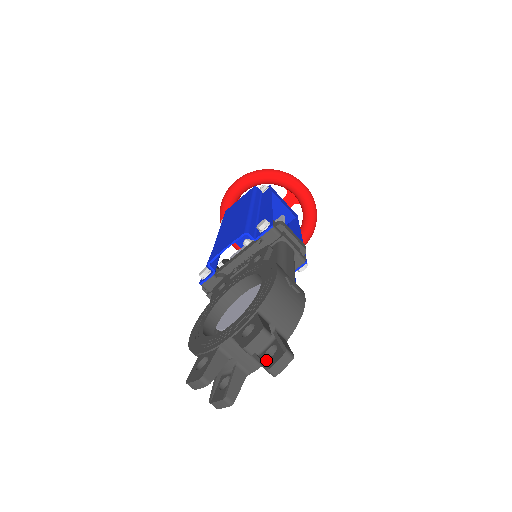
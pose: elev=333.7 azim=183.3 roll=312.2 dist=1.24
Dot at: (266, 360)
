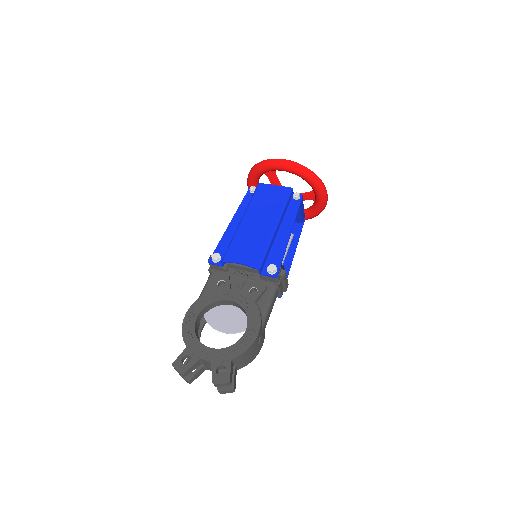
Dot at: occluded
